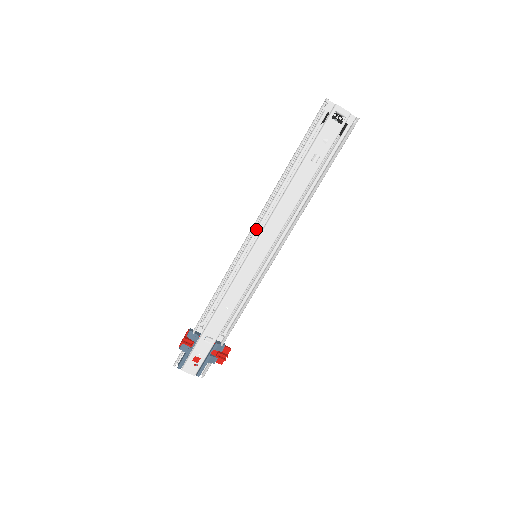
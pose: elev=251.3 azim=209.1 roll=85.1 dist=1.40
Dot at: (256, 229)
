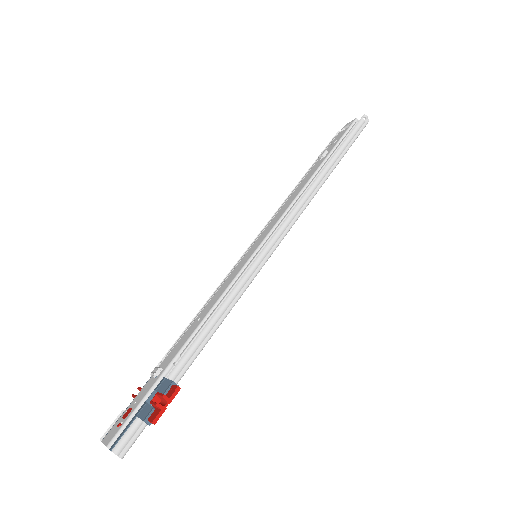
Dot at: (261, 232)
